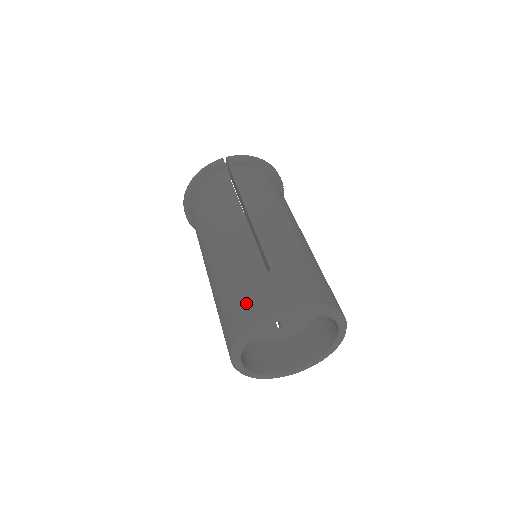
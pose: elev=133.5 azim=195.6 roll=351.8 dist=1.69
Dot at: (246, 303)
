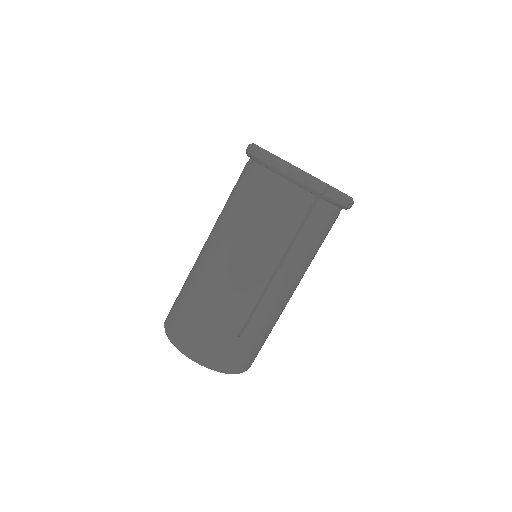
Dot at: (205, 342)
